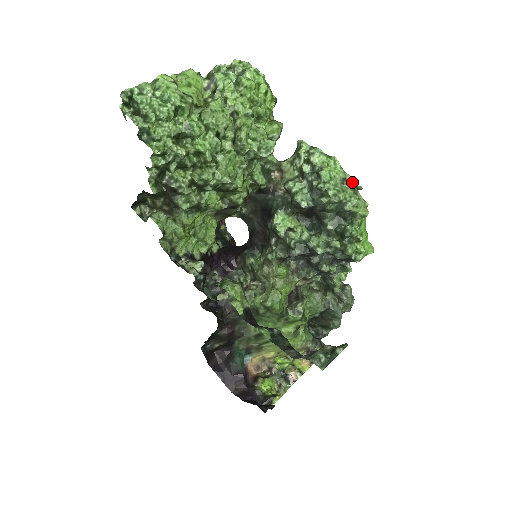
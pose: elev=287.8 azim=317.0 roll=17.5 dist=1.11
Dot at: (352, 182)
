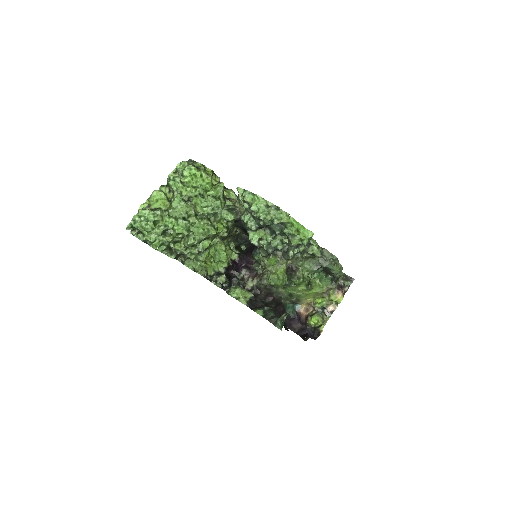
Dot at: (272, 205)
